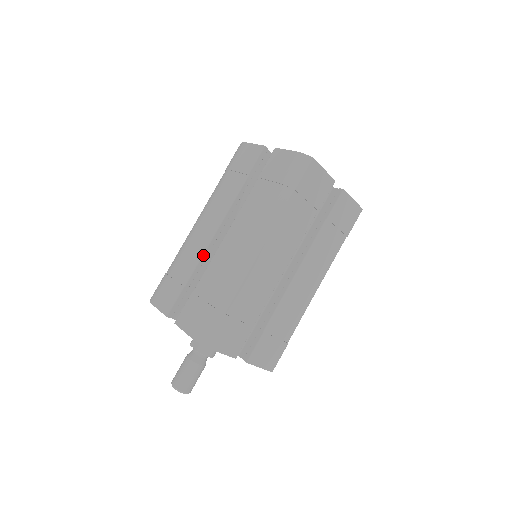
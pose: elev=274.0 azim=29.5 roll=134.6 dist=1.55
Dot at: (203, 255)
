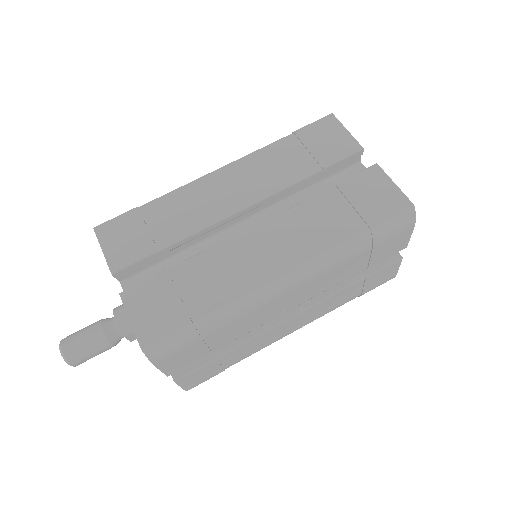
Dot at: occluded
